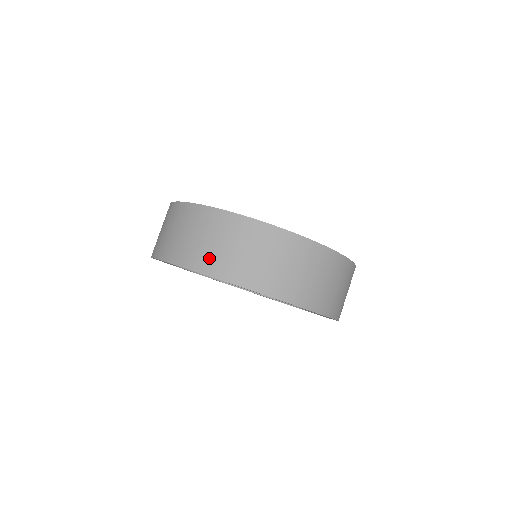
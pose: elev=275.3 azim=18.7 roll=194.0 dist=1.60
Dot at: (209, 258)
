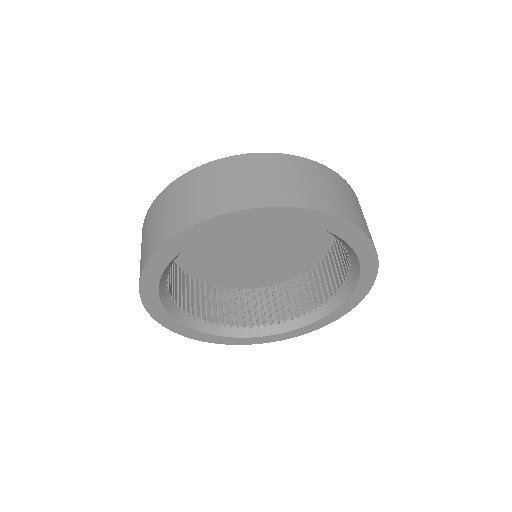
Dot at: (253, 193)
